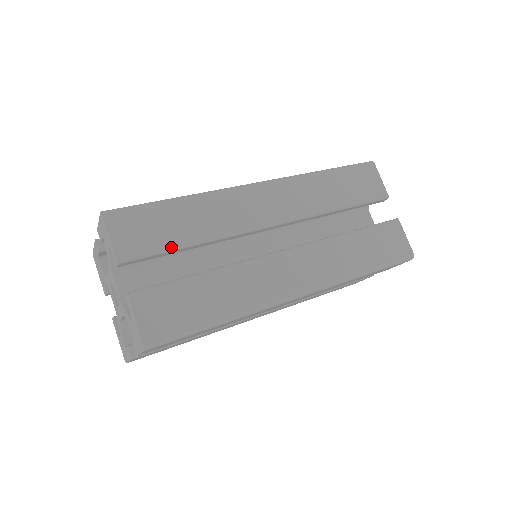
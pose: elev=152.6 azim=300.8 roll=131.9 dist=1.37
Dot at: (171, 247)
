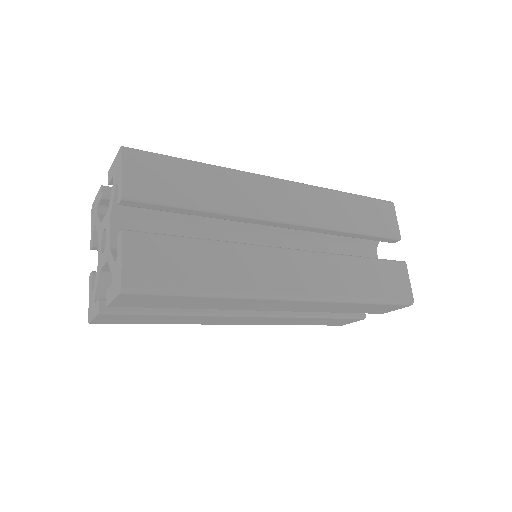
Dot at: (180, 203)
